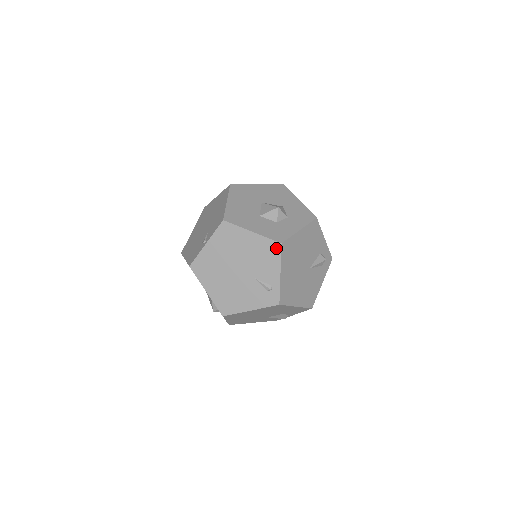
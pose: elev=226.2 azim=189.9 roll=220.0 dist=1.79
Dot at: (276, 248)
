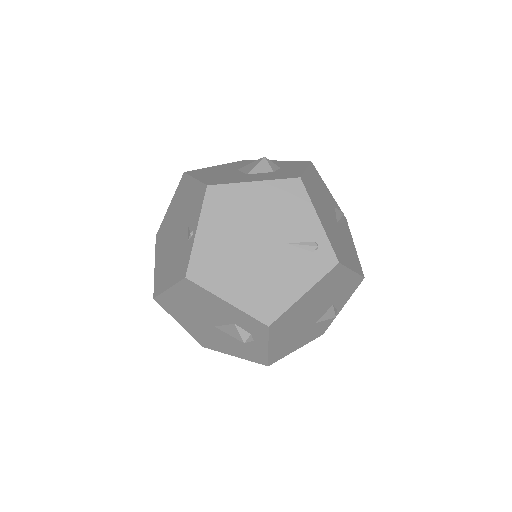
Dot at: (296, 187)
